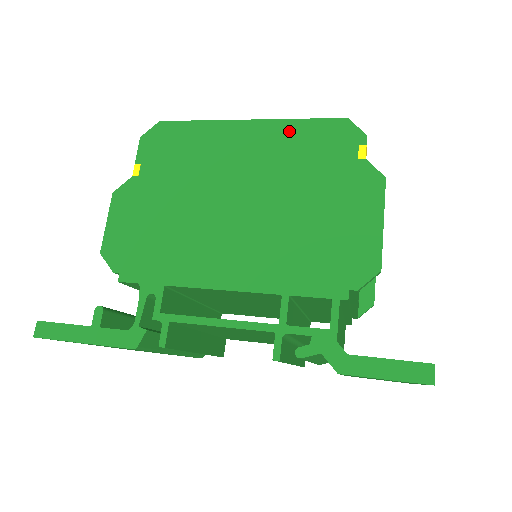
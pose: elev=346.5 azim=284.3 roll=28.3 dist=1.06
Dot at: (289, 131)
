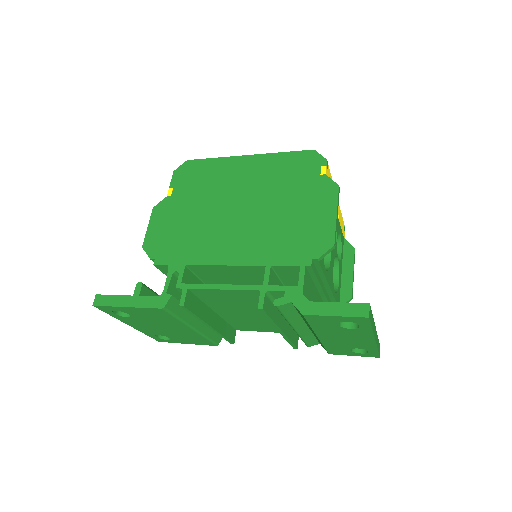
Dot at: (274, 160)
